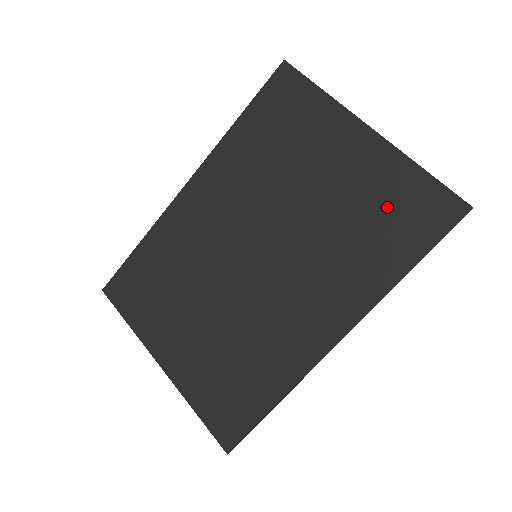
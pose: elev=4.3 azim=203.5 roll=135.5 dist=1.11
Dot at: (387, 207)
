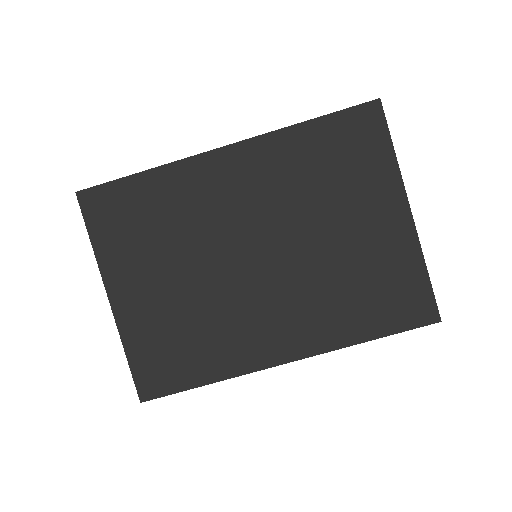
Dot at: (385, 283)
